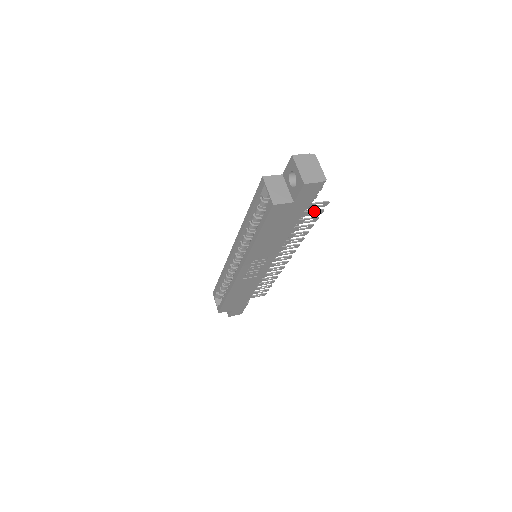
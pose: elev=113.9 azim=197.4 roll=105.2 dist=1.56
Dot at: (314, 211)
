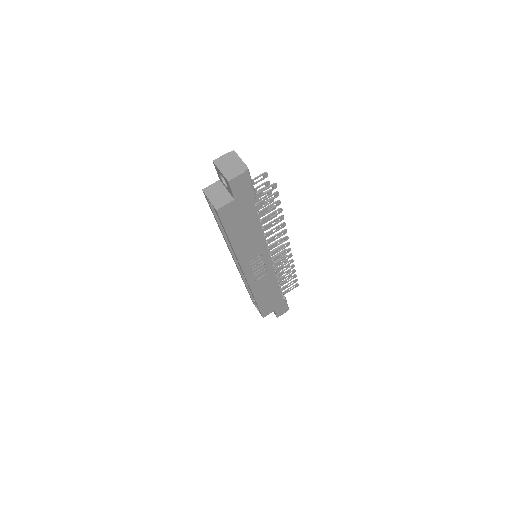
Dot at: (269, 197)
